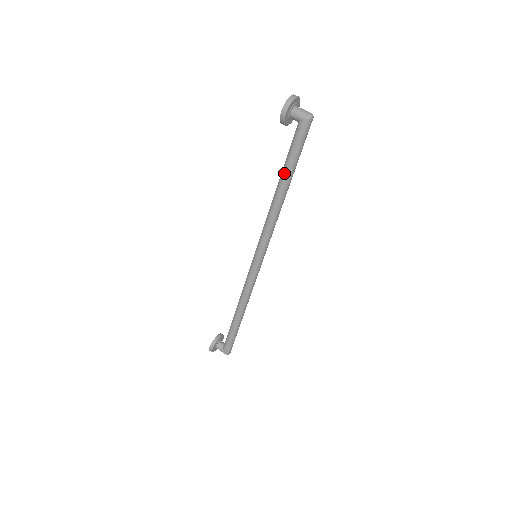
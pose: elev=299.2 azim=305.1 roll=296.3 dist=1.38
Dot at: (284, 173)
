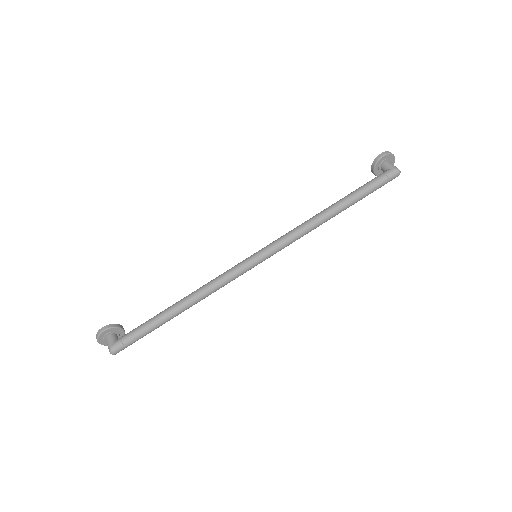
Dot at: (347, 196)
